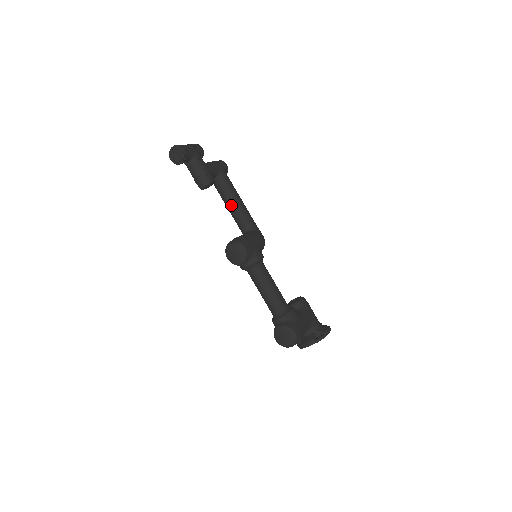
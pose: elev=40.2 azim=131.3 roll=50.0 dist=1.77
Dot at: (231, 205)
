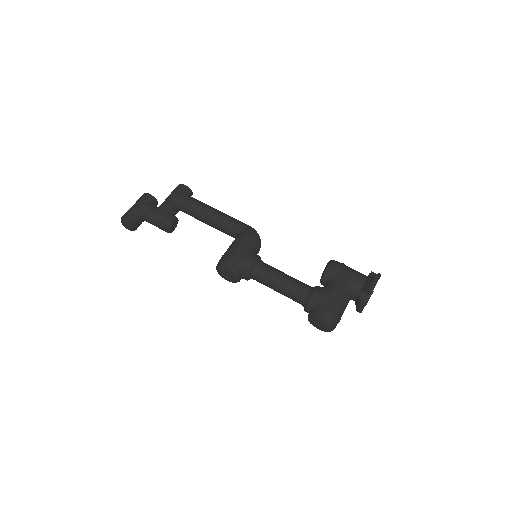
Dot at: (207, 223)
